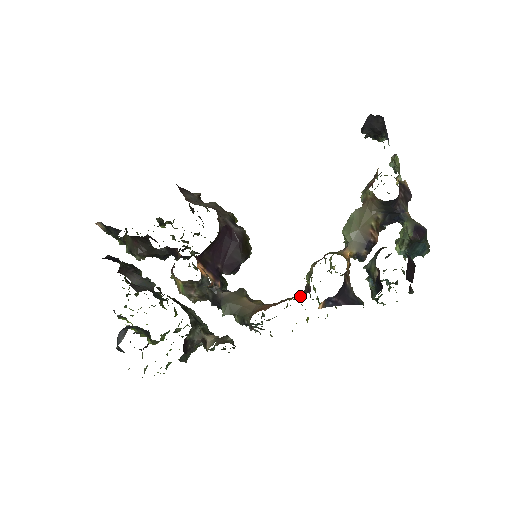
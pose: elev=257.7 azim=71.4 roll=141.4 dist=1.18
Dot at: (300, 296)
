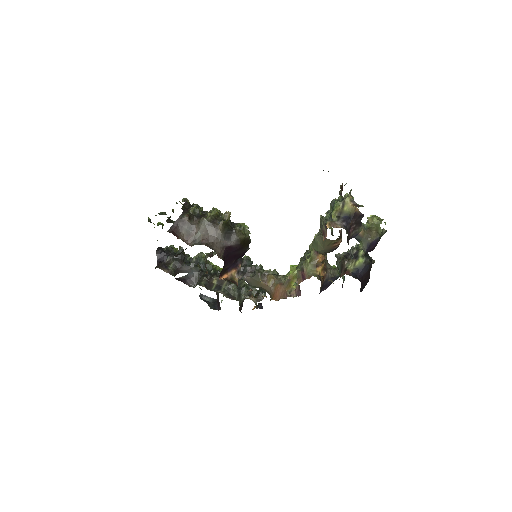
Dot at: (296, 288)
